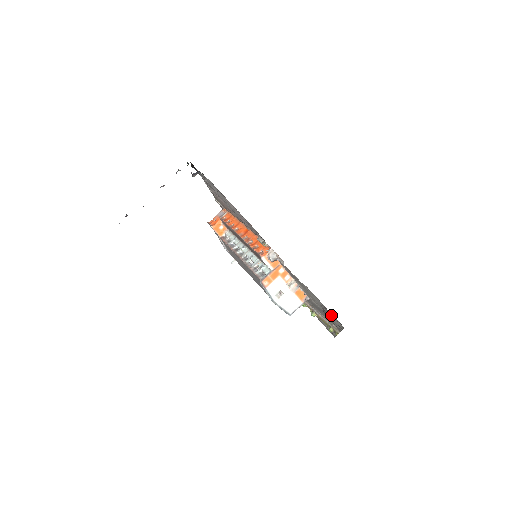
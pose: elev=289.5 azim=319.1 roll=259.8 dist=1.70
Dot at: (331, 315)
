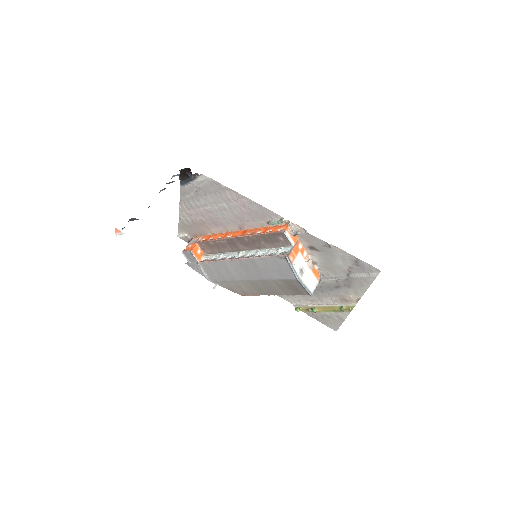
Dot at: (362, 268)
